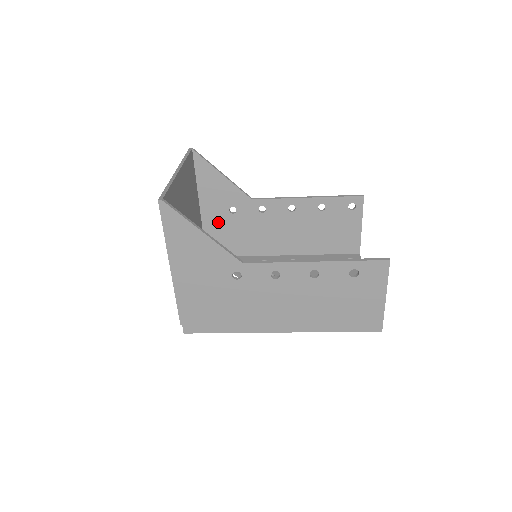
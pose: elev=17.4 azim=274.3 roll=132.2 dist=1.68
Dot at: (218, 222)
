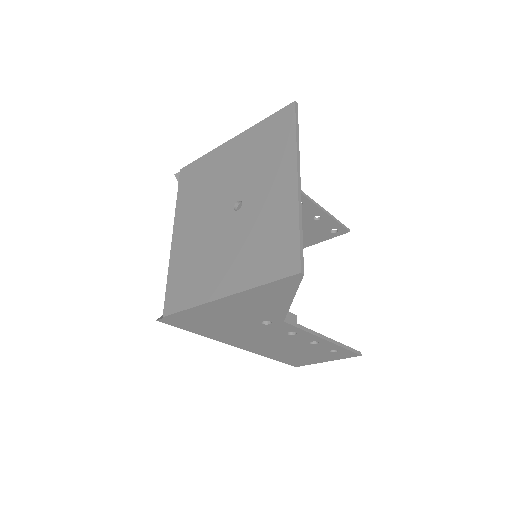
Dot at: occluded
